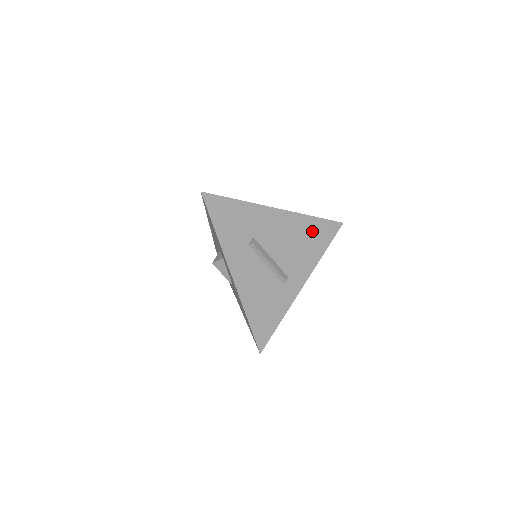
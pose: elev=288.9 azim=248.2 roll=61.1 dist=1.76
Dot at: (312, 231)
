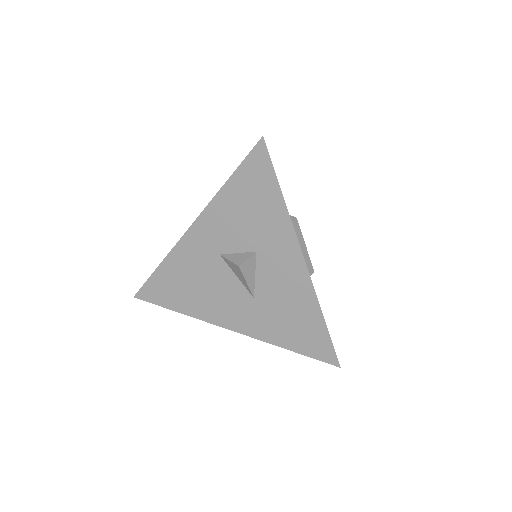
Dot at: occluded
